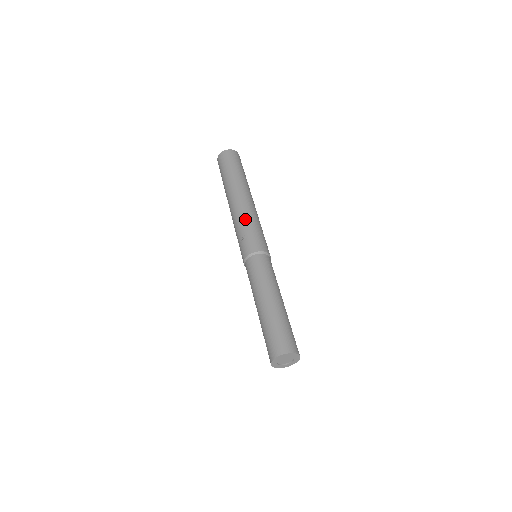
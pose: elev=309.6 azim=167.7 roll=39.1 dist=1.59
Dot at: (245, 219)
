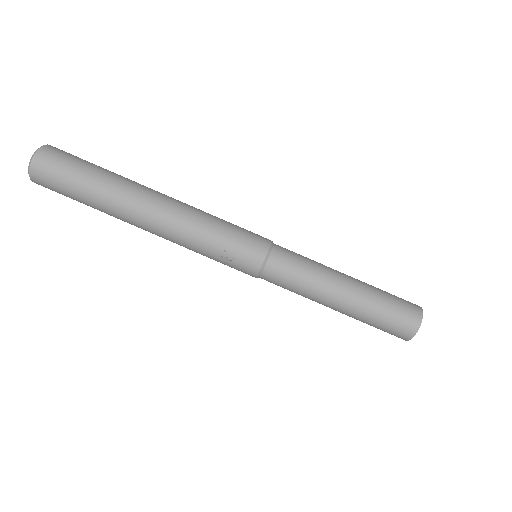
Dot at: (200, 232)
